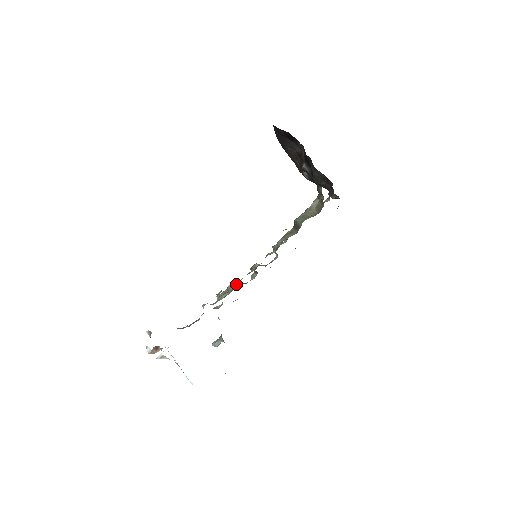
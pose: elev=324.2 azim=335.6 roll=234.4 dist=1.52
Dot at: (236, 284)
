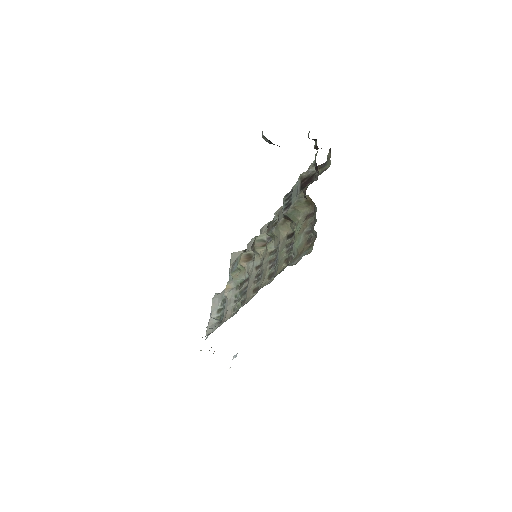
Dot at: (245, 269)
